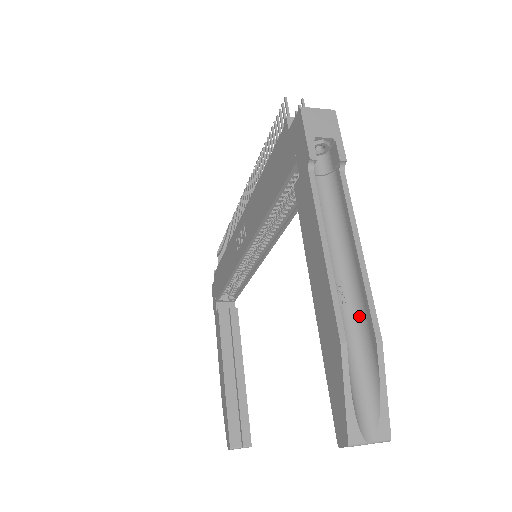
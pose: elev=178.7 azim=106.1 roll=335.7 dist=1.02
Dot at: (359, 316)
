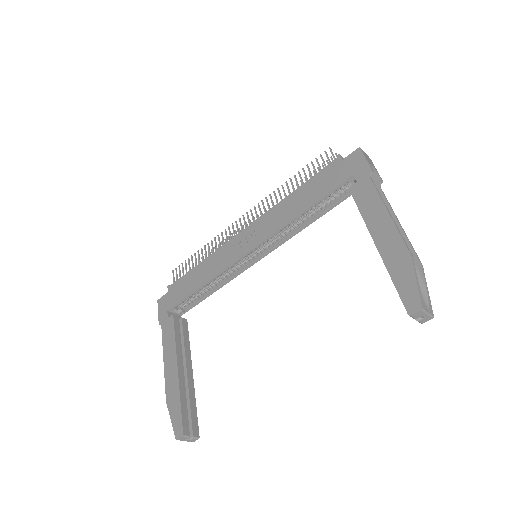
Dot at: occluded
